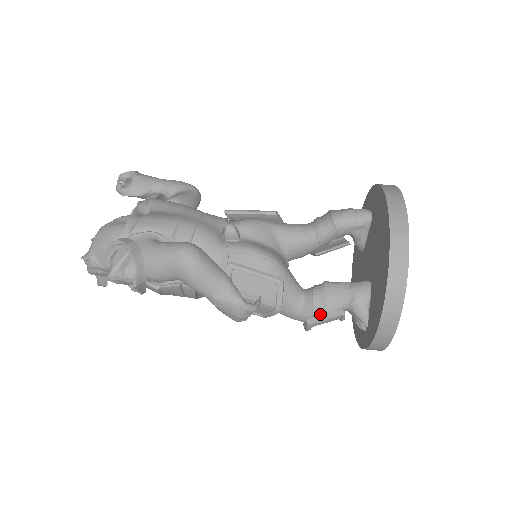
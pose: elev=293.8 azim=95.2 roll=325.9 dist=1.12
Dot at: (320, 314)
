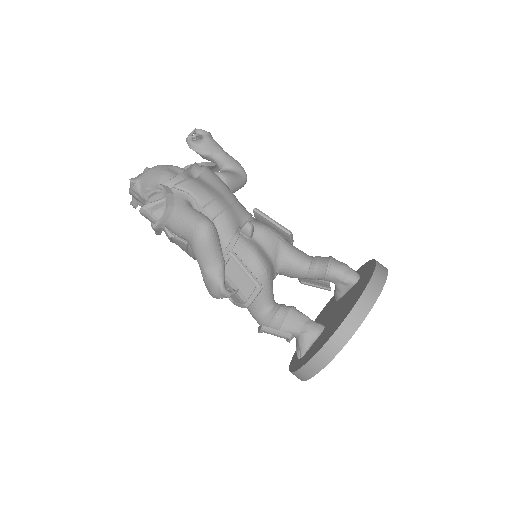
Dot at: (274, 327)
